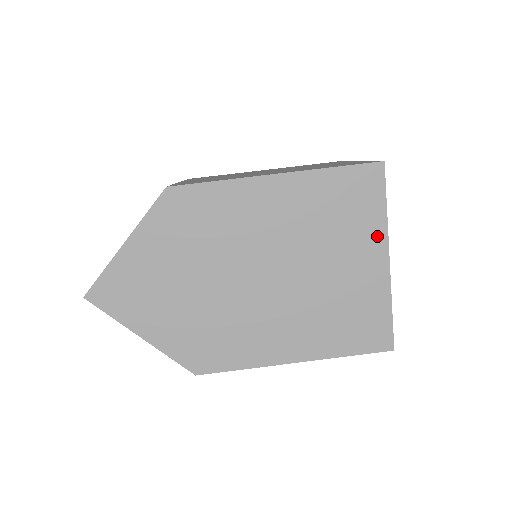
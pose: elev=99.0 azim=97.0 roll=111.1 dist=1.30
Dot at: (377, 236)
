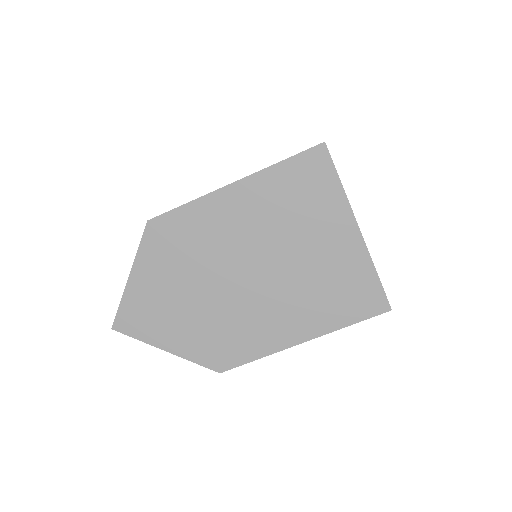
Dot at: (340, 210)
